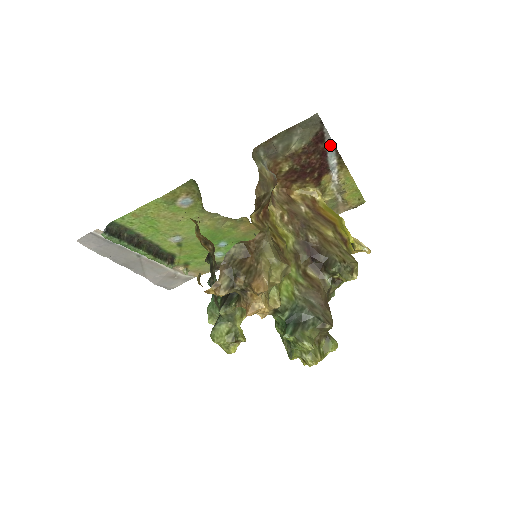
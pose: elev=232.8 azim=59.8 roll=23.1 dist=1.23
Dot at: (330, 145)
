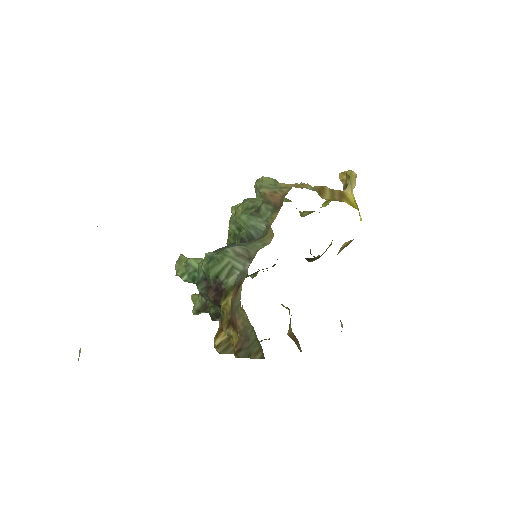
Dot at: occluded
